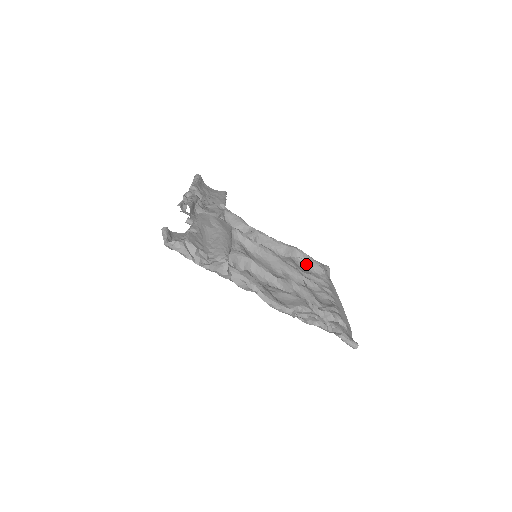
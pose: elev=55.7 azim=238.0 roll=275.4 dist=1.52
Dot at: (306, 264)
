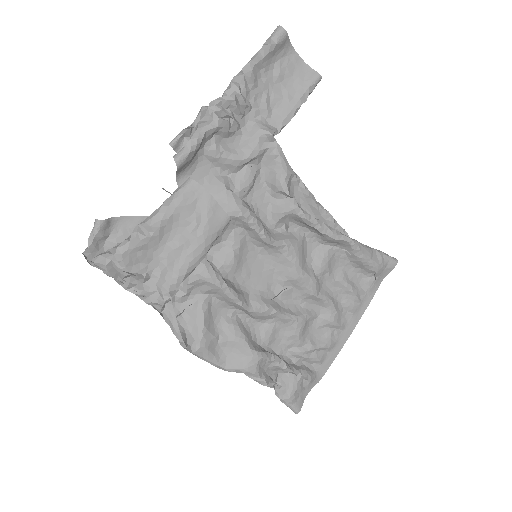
Dot at: (352, 261)
